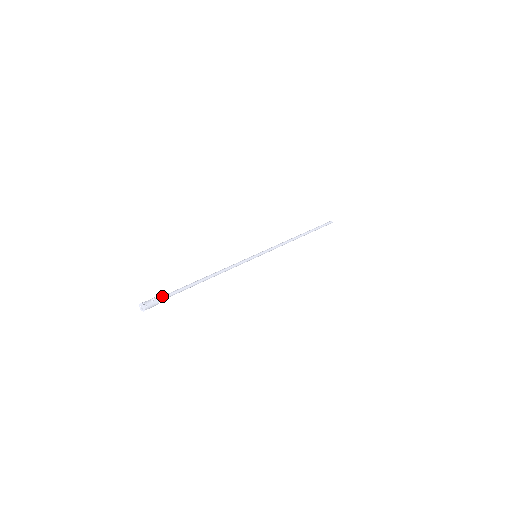
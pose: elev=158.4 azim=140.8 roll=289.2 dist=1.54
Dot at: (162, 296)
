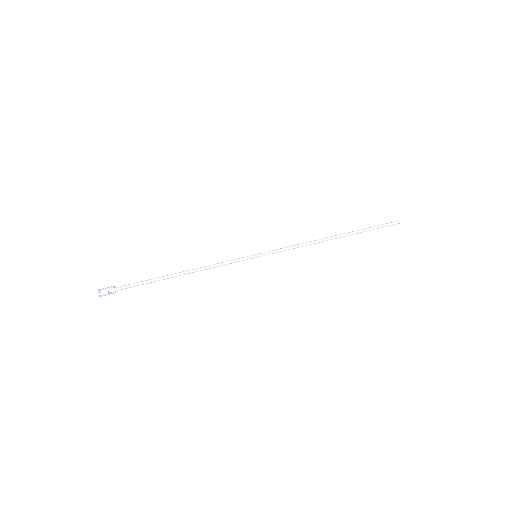
Dot at: (123, 287)
